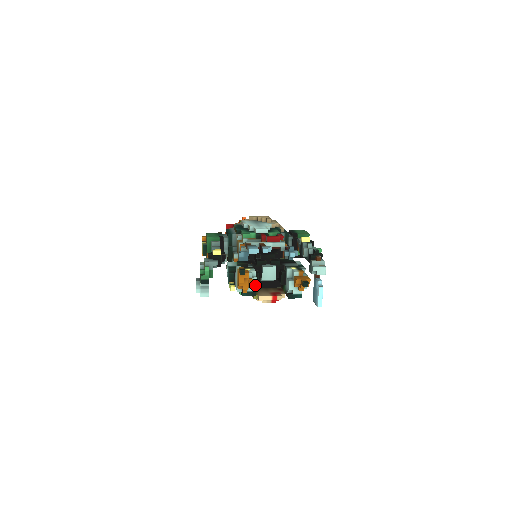
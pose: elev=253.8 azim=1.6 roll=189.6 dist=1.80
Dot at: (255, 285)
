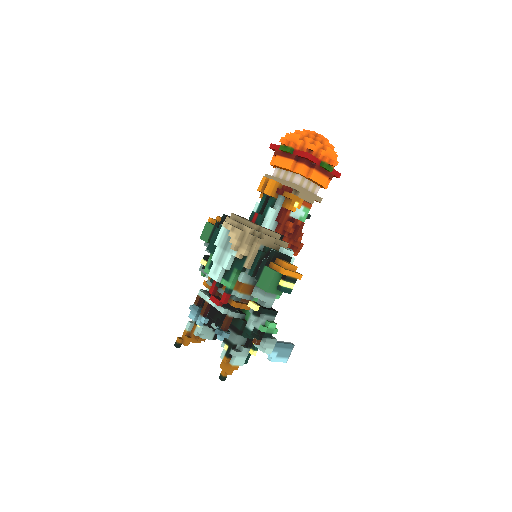
Dot at: occluded
